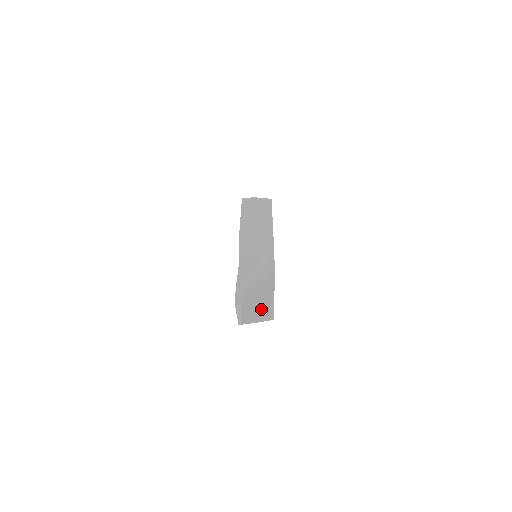
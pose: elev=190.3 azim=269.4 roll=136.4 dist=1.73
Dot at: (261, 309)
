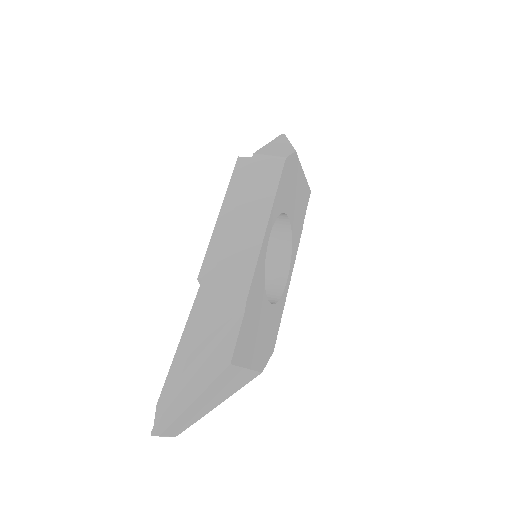
Dot at: (220, 395)
